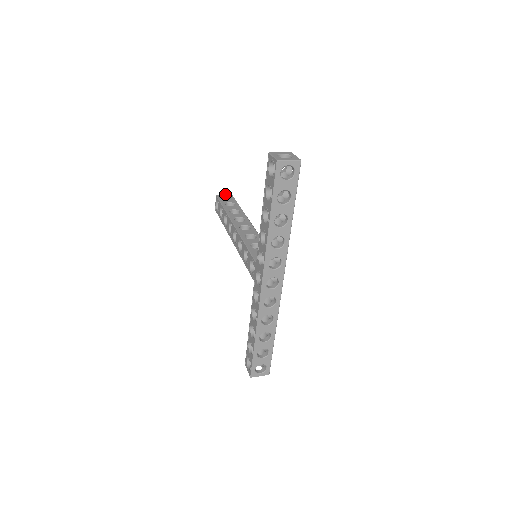
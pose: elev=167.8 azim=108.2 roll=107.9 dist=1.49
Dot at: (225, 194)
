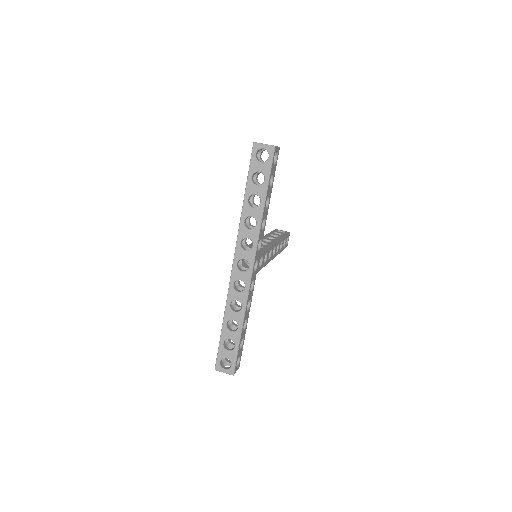
Dot at: occluded
